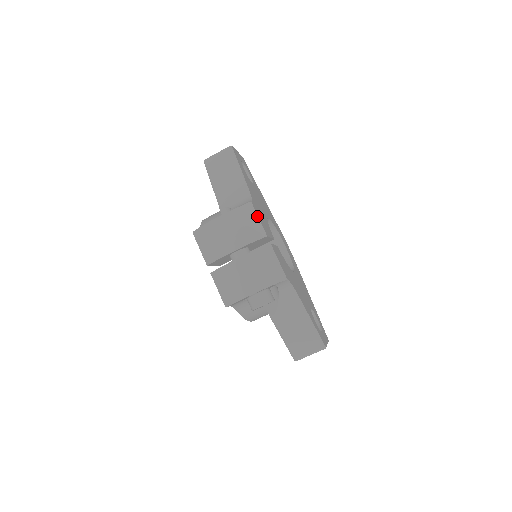
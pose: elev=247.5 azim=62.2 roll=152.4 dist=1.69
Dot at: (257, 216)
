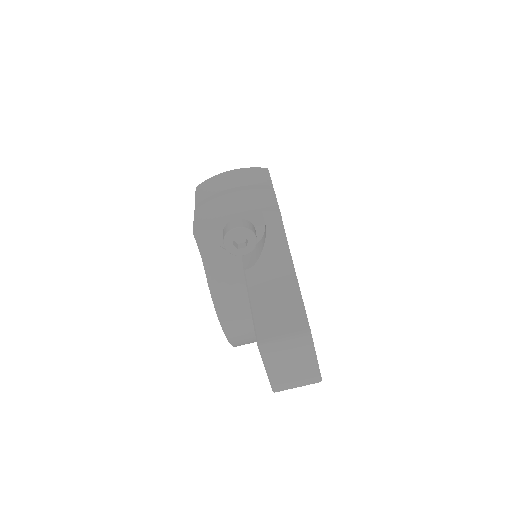
Dot at: (269, 175)
